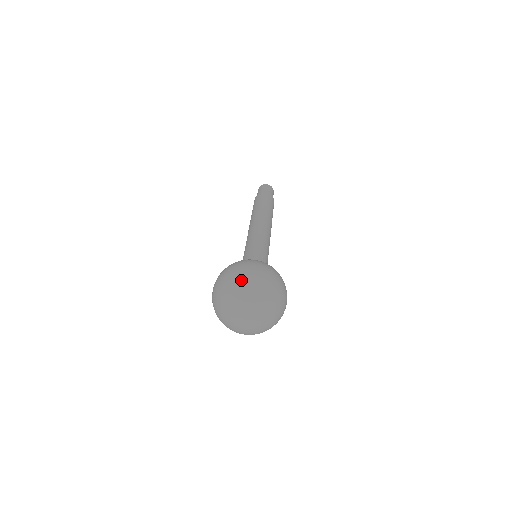
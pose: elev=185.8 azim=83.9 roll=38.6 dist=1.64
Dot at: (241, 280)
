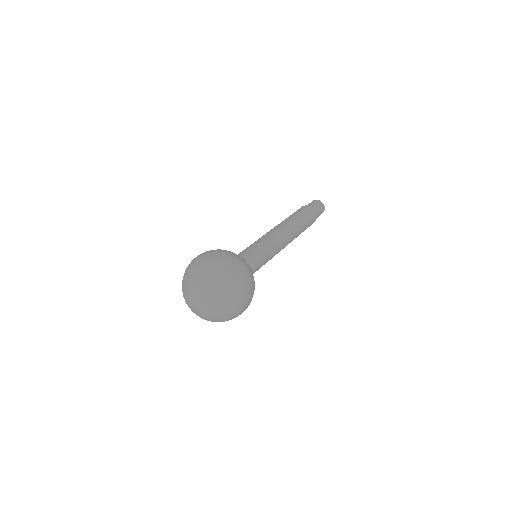
Dot at: (191, 265)
